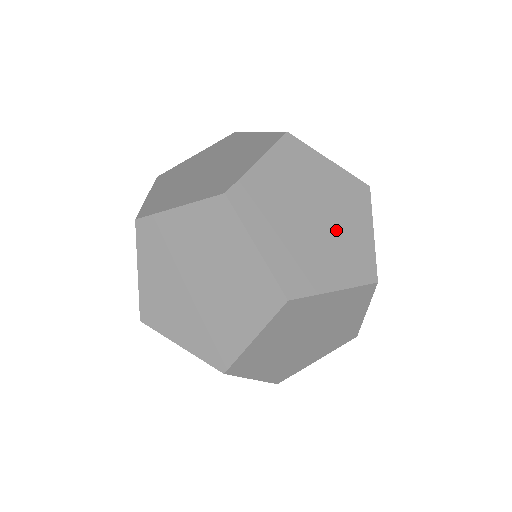
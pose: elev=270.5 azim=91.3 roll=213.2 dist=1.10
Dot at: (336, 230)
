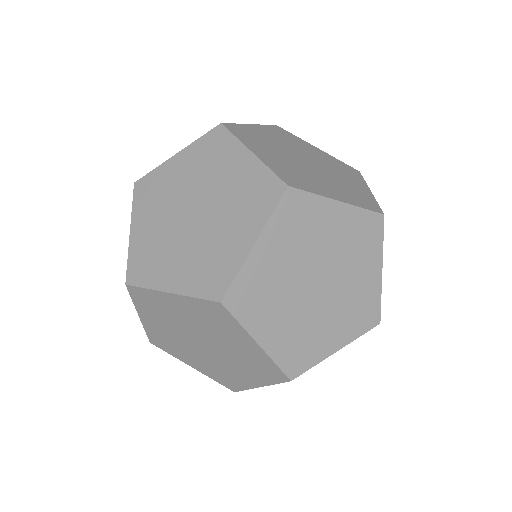
Dot at: (341, 287)
